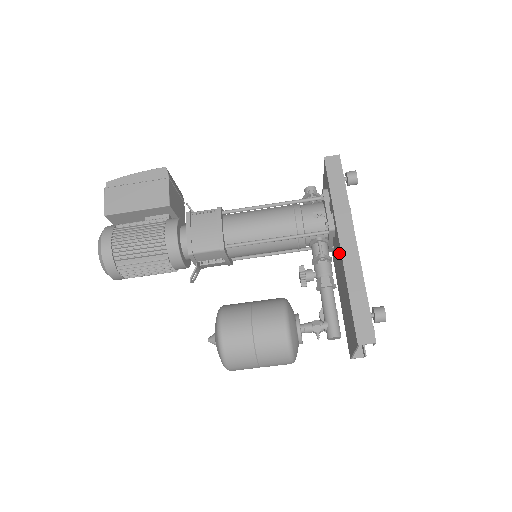
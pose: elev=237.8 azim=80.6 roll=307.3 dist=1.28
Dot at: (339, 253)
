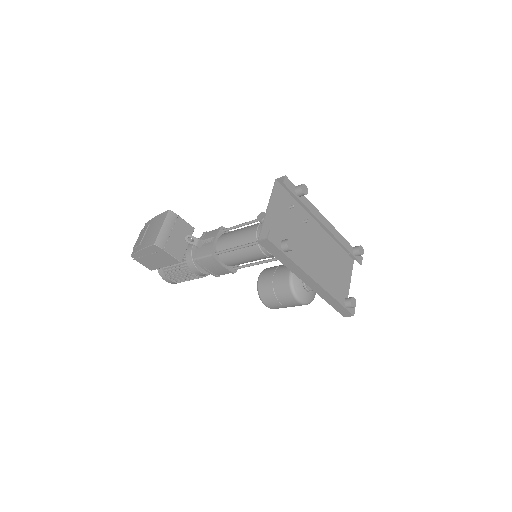
Dot at: occluded
